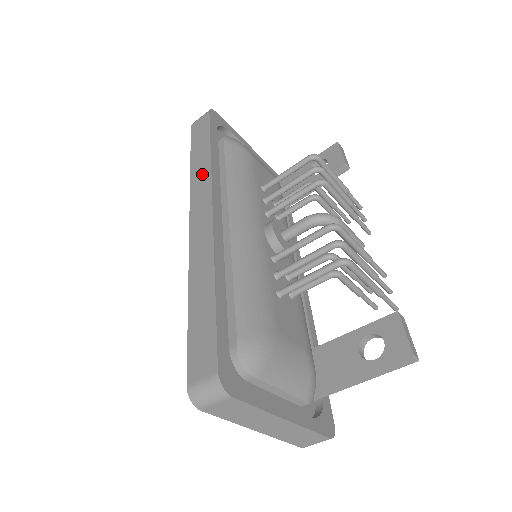
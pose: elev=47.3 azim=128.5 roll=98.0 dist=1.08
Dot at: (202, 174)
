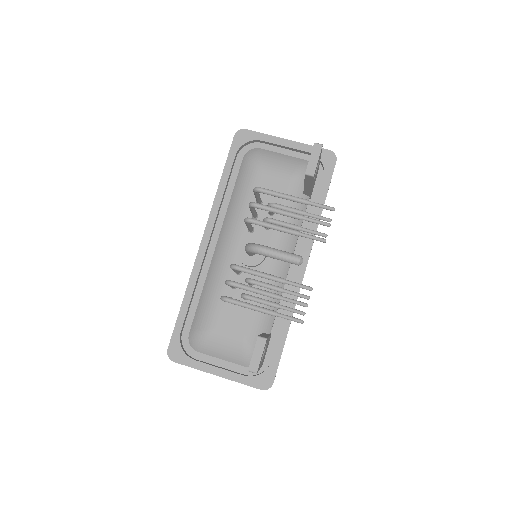
Dot at: occluded
